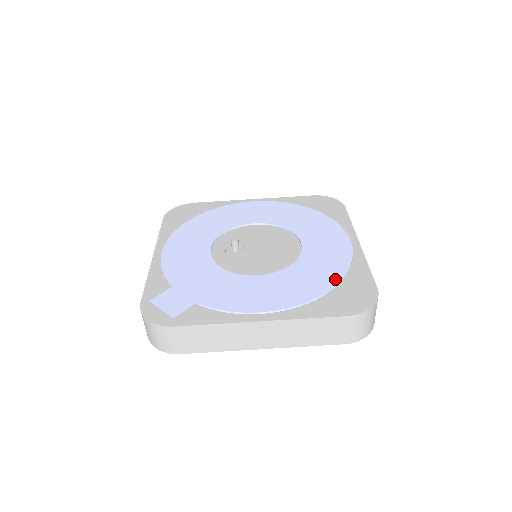
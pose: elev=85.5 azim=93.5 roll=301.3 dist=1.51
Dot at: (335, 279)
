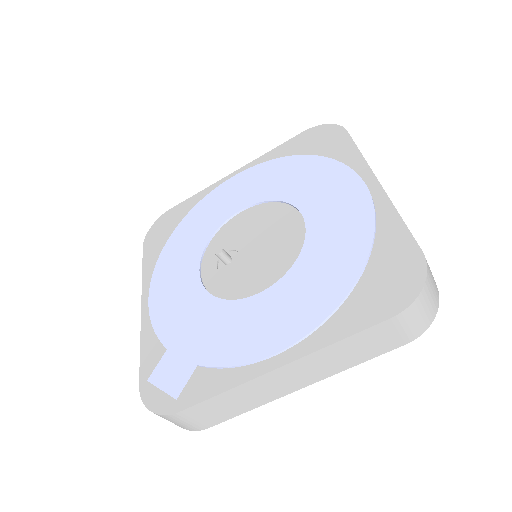
Dot at: (359, 260)
